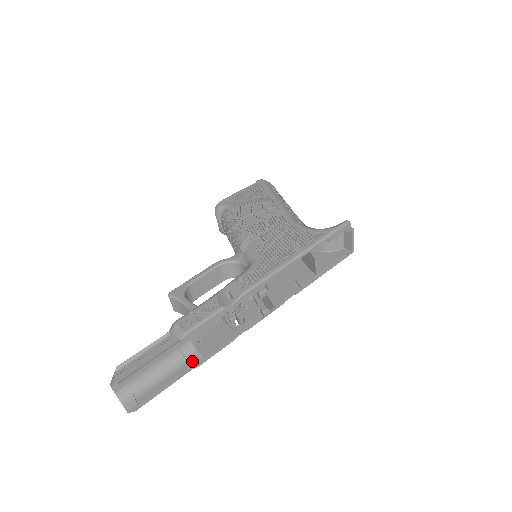
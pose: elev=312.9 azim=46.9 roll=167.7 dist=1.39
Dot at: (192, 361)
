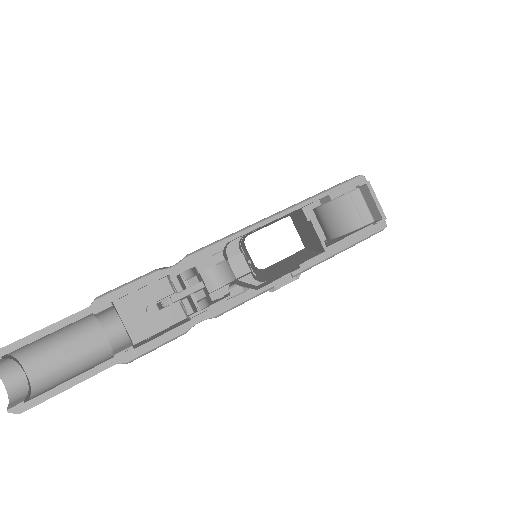
Dot at: (117, 351)
